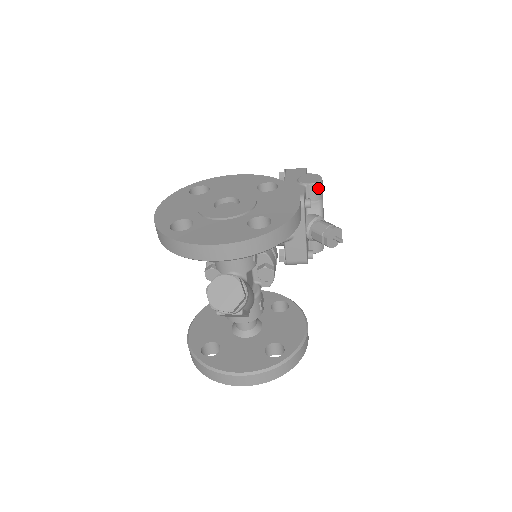
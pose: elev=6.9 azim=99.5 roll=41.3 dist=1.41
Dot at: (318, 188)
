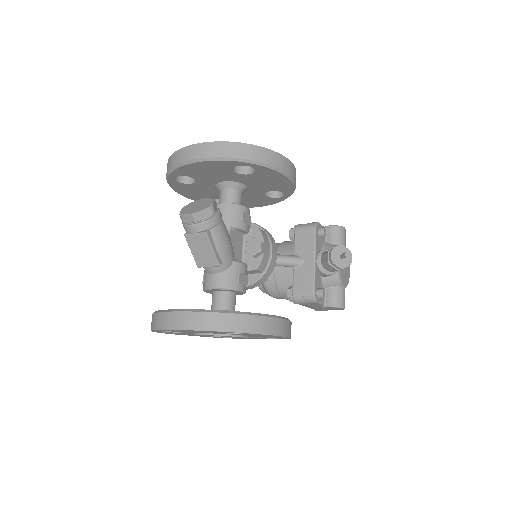
Dot at: (338, 232)
